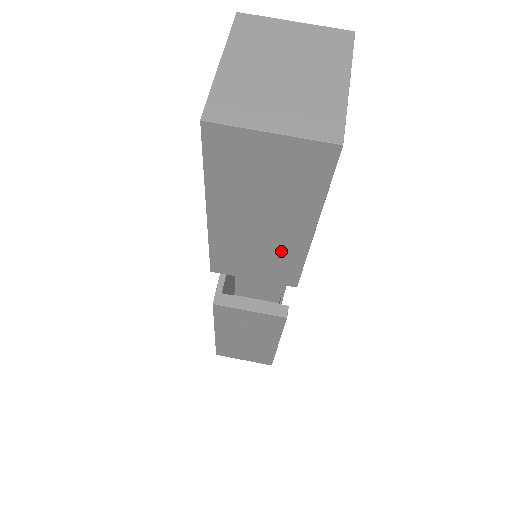
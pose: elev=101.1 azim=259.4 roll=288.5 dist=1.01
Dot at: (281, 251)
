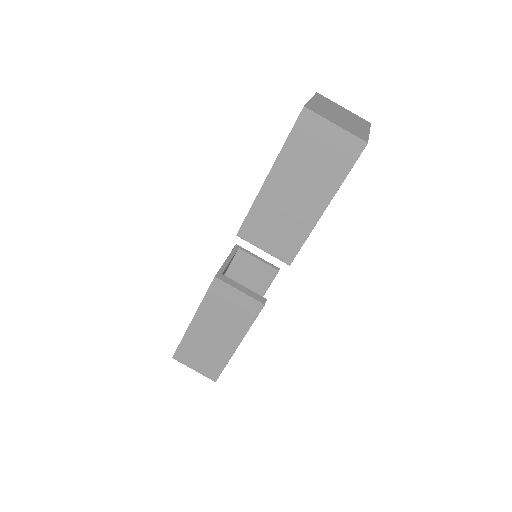
Dot at: (297, 223)
